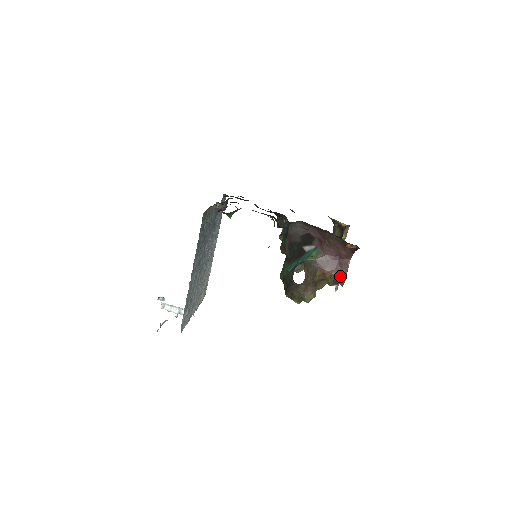
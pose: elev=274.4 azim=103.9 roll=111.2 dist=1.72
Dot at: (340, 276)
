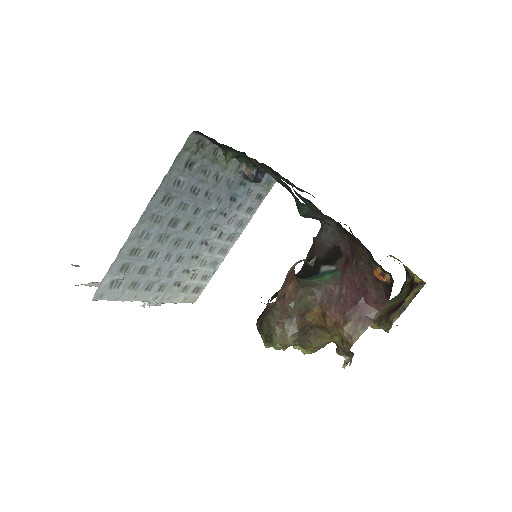
Dot at: (348, 330)
